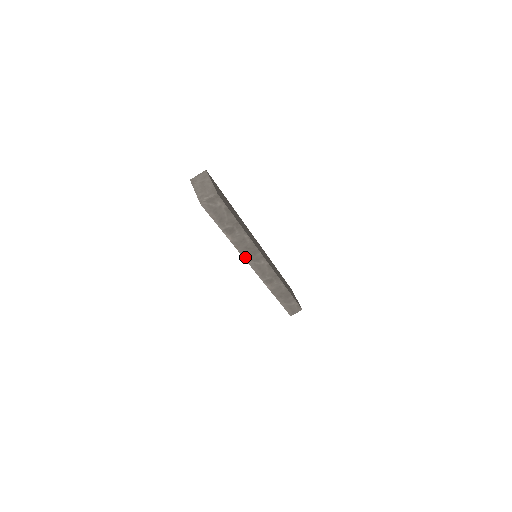
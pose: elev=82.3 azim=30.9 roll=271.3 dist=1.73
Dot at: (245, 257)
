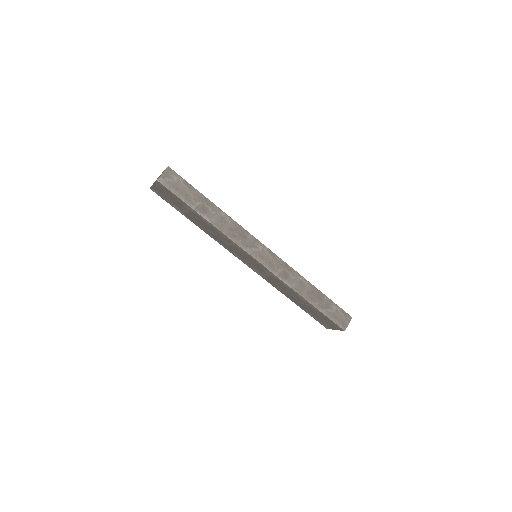
Dot at: (237, 243)
